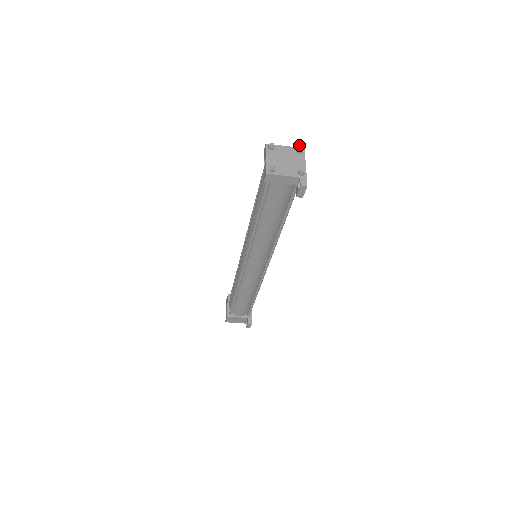
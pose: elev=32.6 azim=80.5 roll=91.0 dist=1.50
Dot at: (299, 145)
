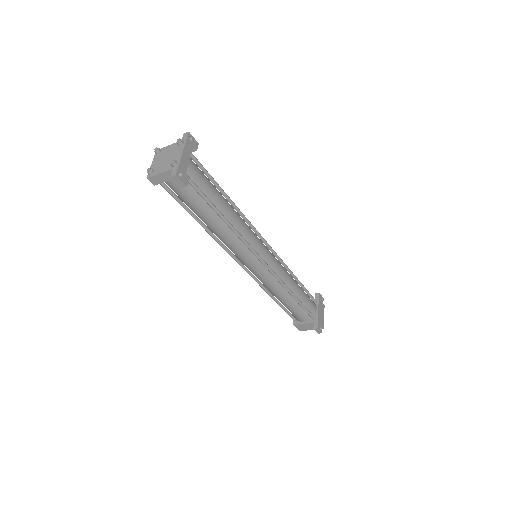
Dot at: (183, 138)
